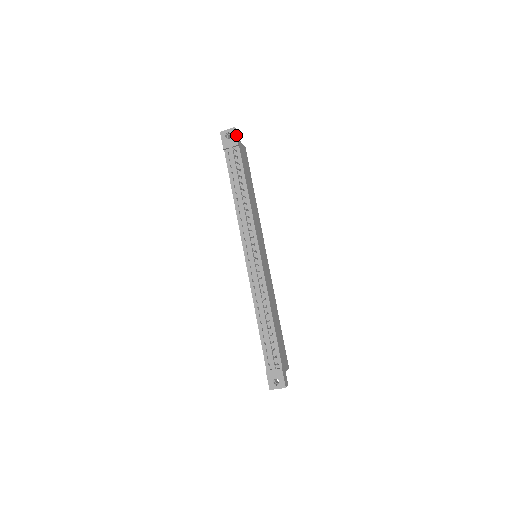
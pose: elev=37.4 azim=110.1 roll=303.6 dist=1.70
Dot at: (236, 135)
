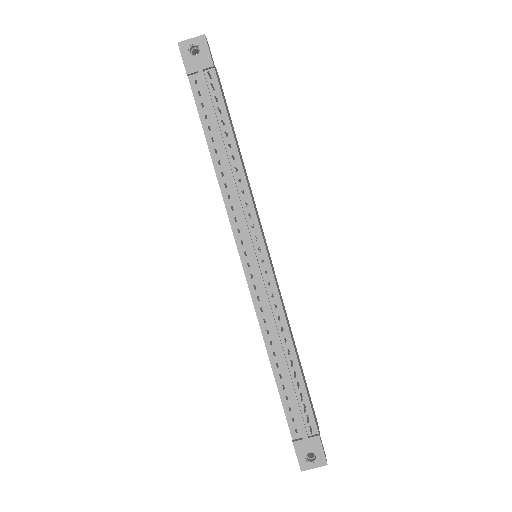
Dot at: (208, 48)
